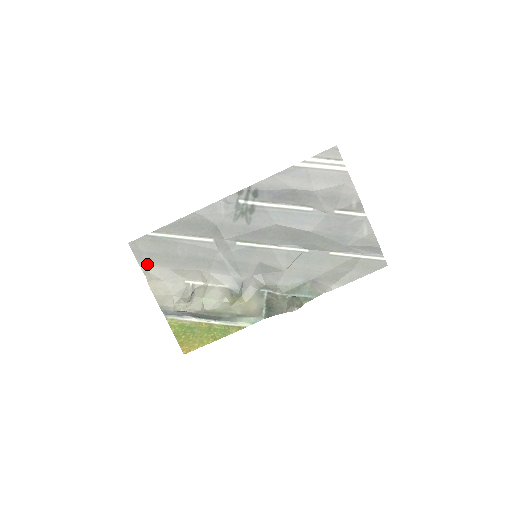
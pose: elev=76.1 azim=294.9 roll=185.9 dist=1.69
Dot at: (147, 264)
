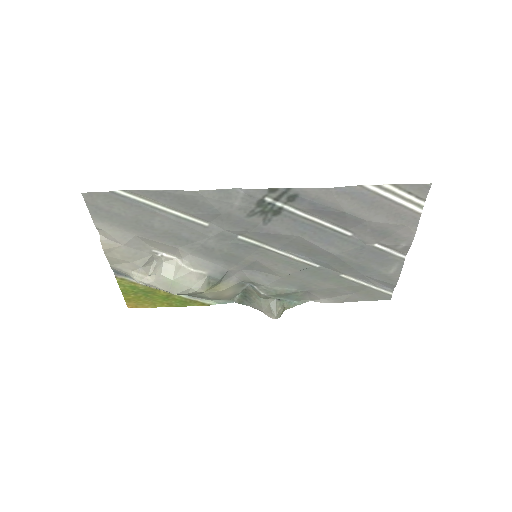
Dot at: (105, 222)
